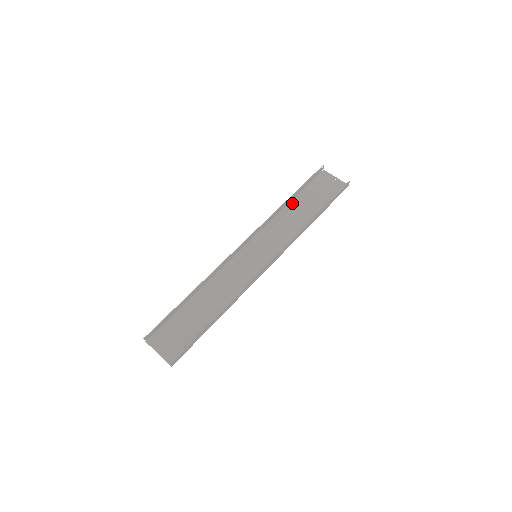
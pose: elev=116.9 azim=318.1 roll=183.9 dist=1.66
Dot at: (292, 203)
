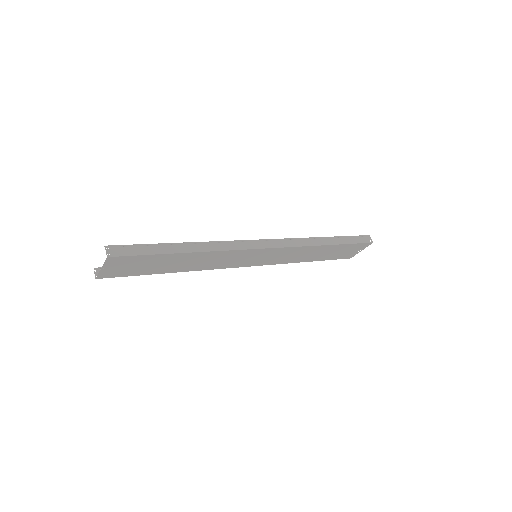
Dot at: (311, 260)
